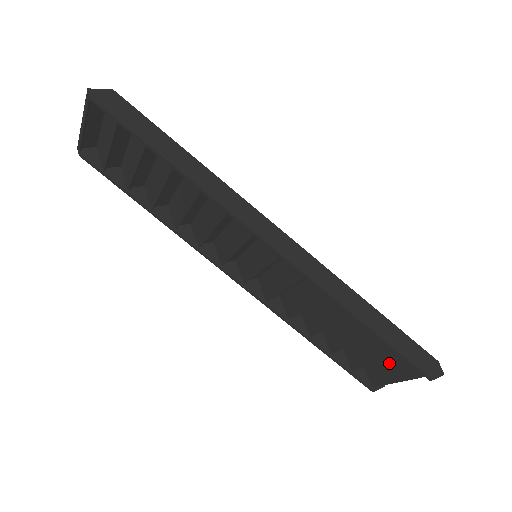
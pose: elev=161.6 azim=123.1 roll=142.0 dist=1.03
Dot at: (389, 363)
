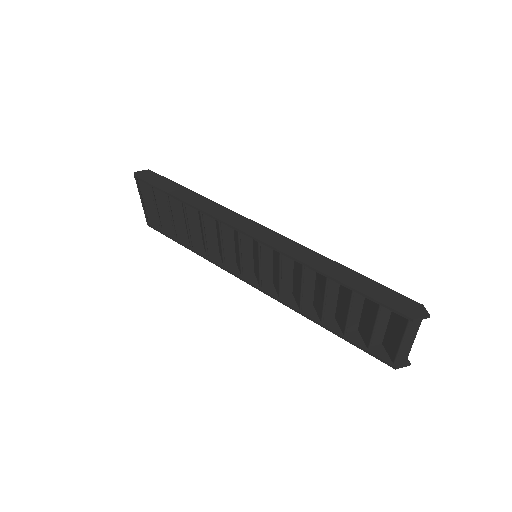
Dot at: (391, 327)
